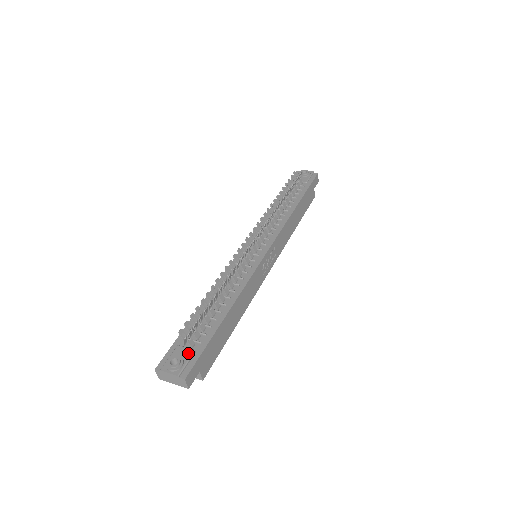
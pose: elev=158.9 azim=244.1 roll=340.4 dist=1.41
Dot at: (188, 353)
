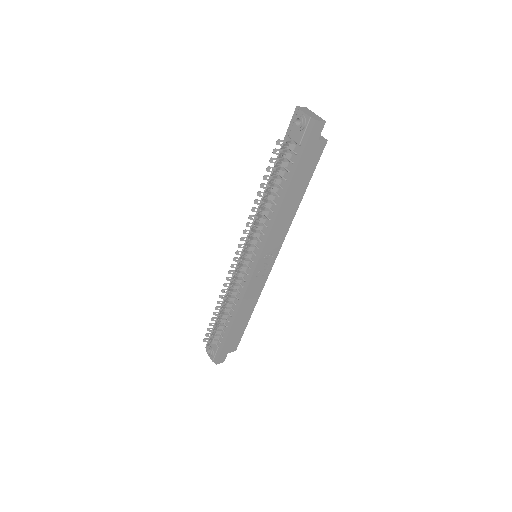
Dot at: (215, 348)
